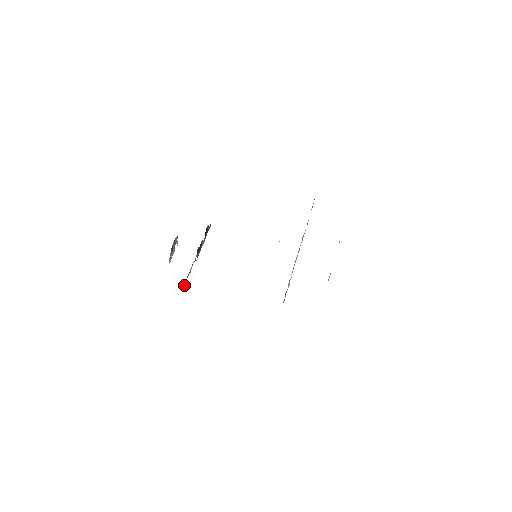
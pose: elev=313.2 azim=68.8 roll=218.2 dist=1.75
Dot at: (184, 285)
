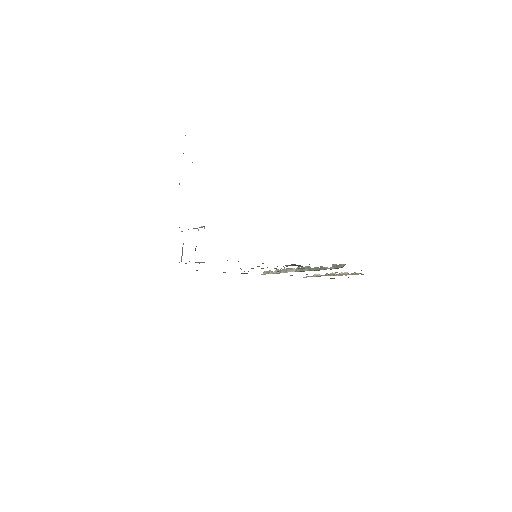
Dot at: occluded
